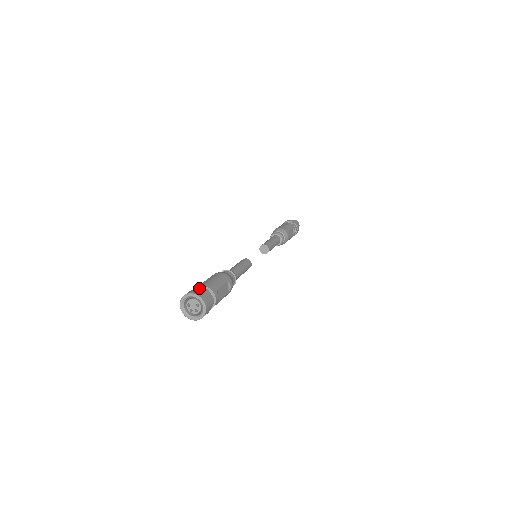
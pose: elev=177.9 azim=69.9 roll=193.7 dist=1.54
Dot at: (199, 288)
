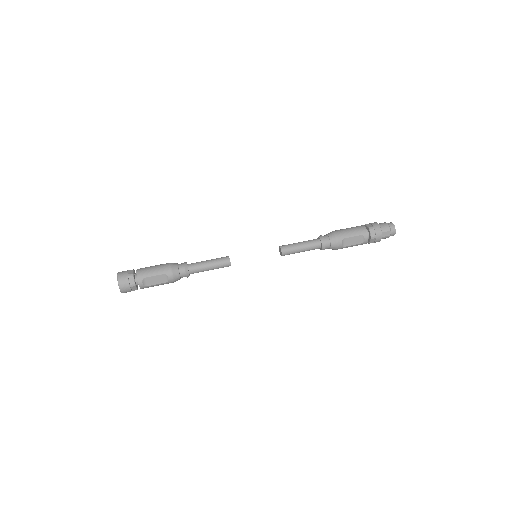
Dot at: (131, 271)
